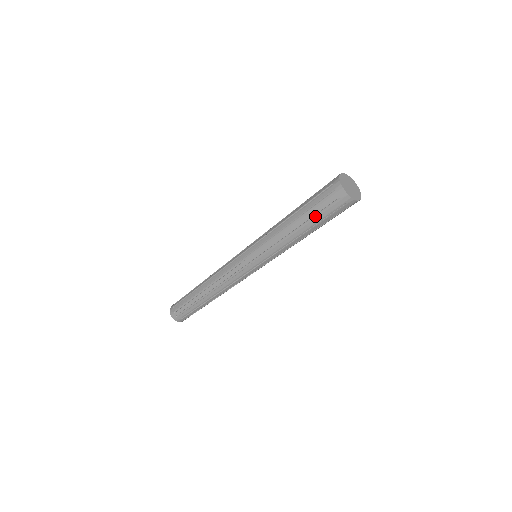
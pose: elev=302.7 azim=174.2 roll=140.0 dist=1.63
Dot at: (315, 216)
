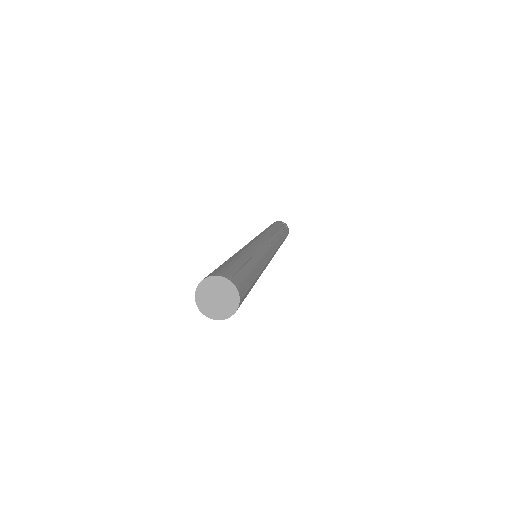
Dot at: occluded
